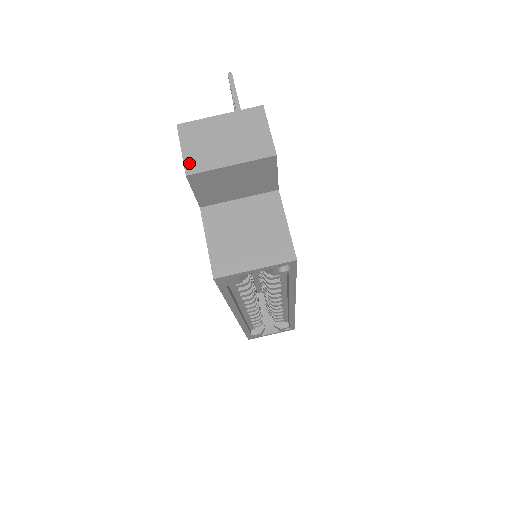
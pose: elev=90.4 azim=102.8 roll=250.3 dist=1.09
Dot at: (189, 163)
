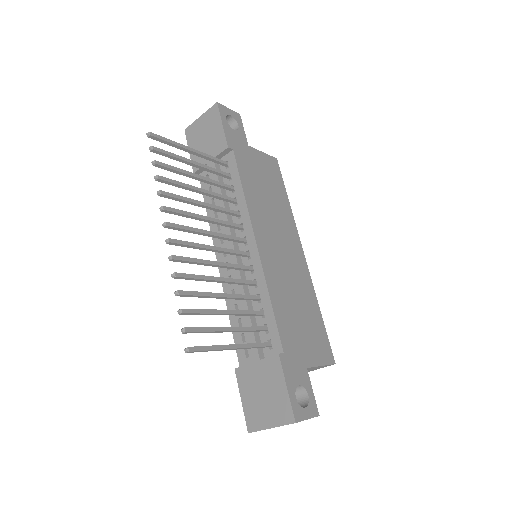
Dot at: occluded
